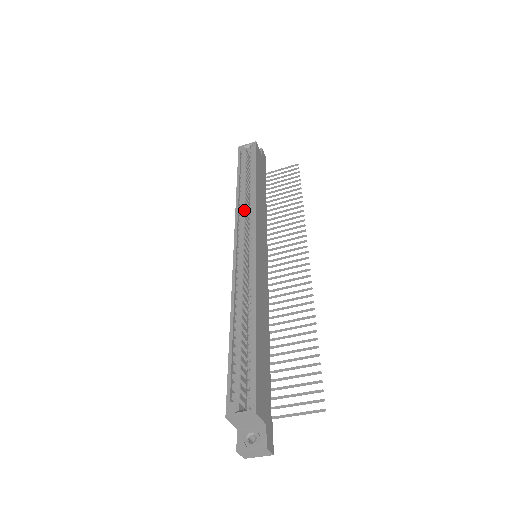
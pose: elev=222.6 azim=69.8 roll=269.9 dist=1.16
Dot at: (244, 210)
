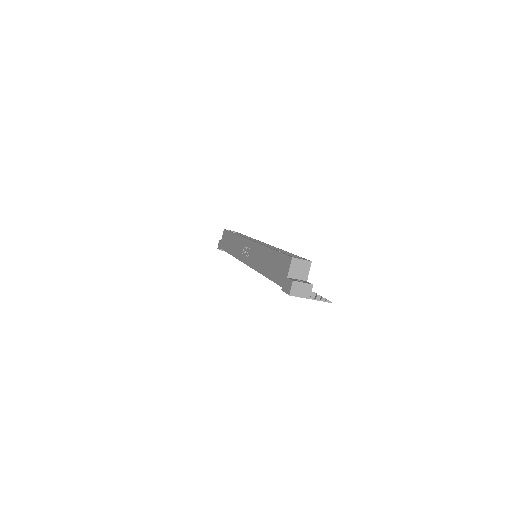
Dot at: occluded
